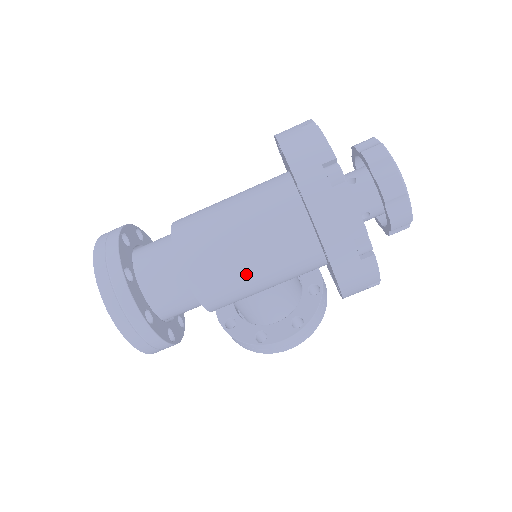
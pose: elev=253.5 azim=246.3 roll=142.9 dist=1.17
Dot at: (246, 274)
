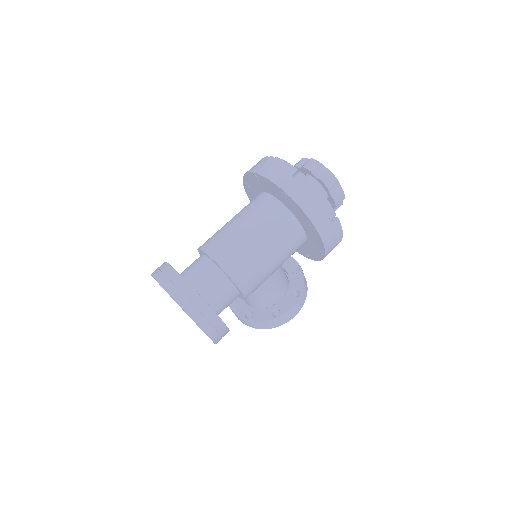
Dot at: (265, 260)
